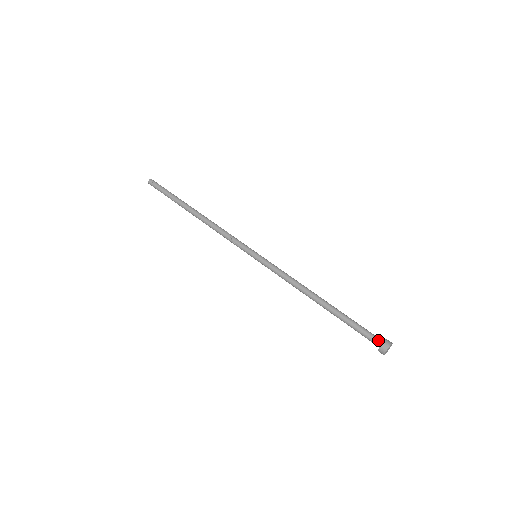
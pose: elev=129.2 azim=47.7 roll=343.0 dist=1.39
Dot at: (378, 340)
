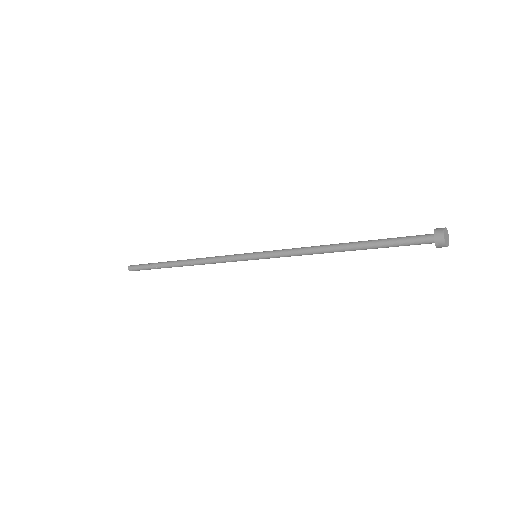
Dot at: (428, 236)
